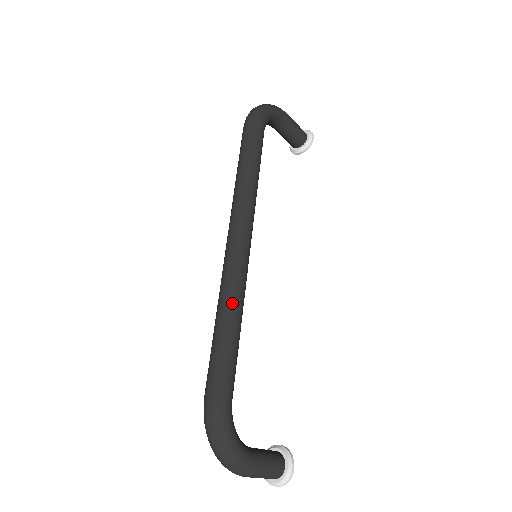
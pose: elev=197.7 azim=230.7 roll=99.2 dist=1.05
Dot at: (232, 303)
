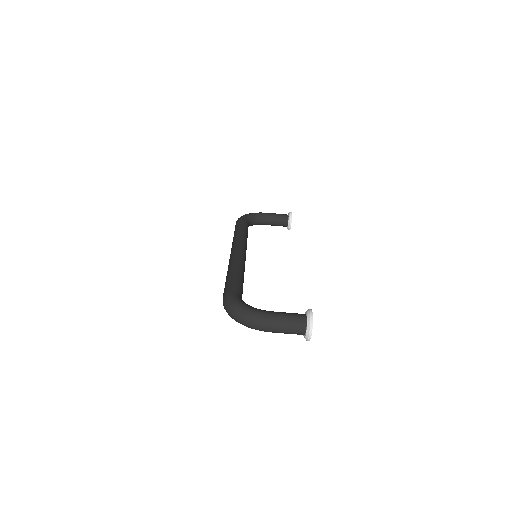
Dot at: (231, 265)
